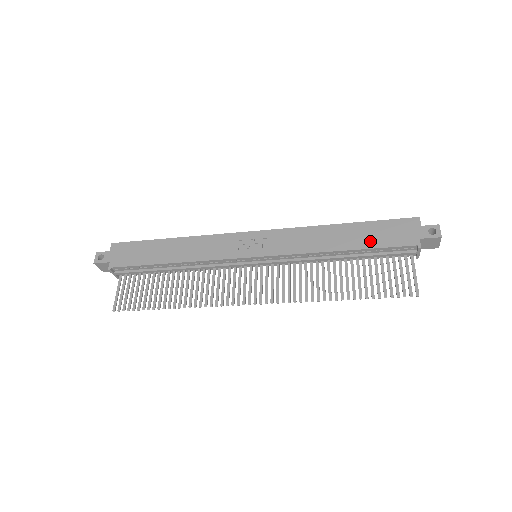
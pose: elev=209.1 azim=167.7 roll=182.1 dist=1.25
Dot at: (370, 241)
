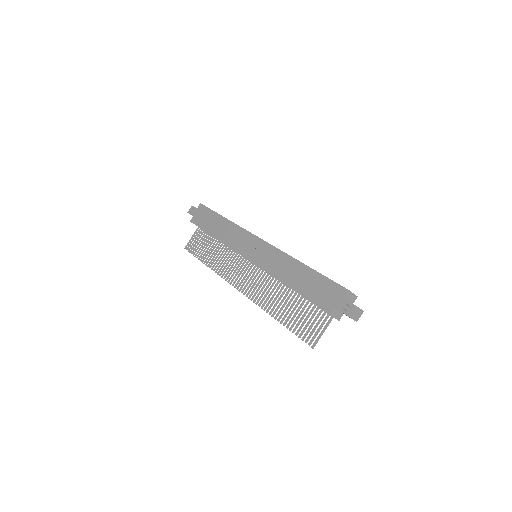
Dot at: (307, 289)
